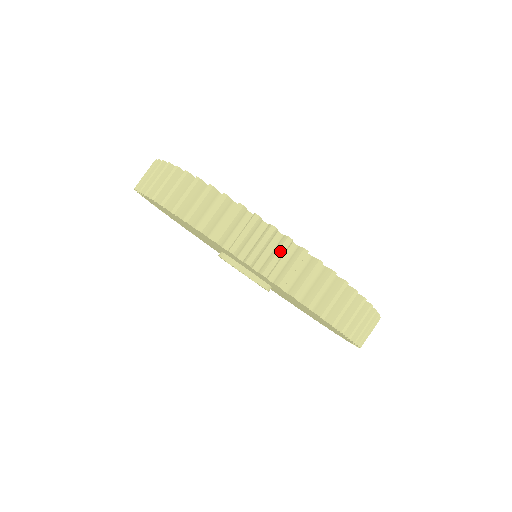
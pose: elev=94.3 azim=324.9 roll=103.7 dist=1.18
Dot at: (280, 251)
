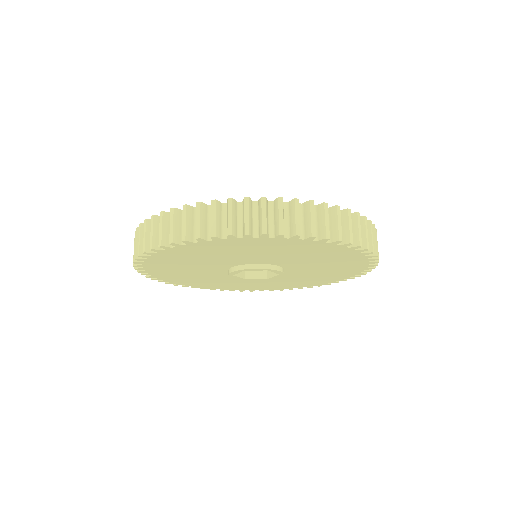
Dot at: (312, 213)
